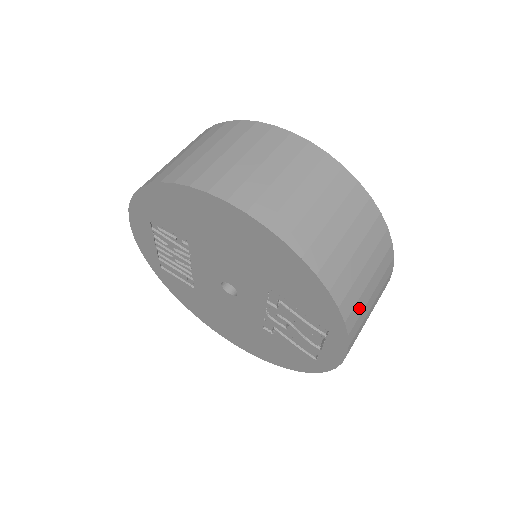
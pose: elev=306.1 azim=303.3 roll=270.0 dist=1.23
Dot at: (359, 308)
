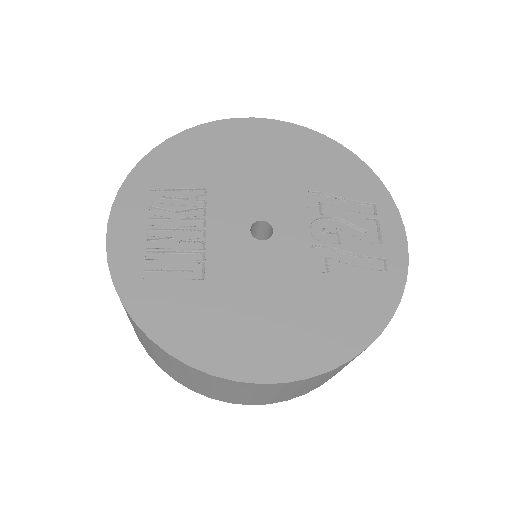
Dot at: occluded
